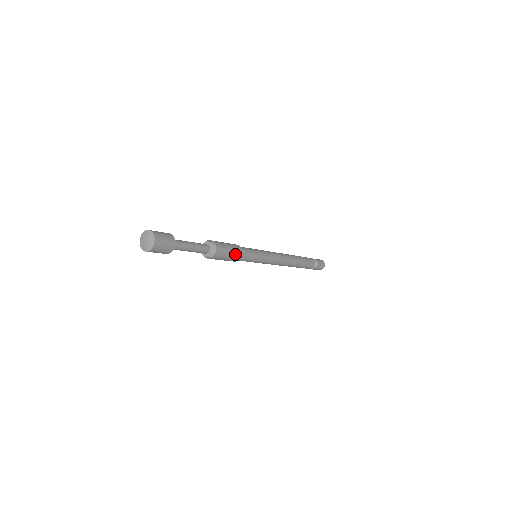
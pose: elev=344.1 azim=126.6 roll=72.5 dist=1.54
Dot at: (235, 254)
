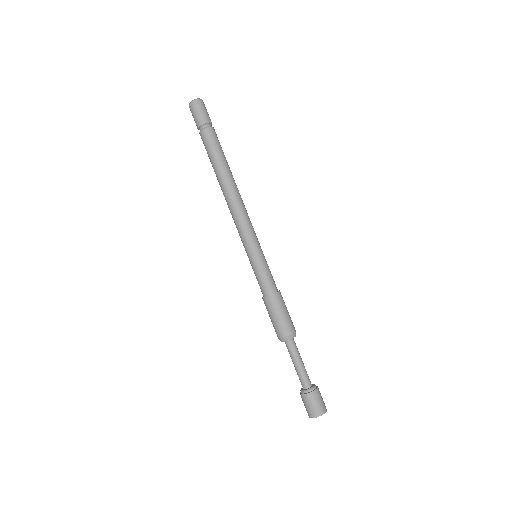
Dot at: (283, 301)
